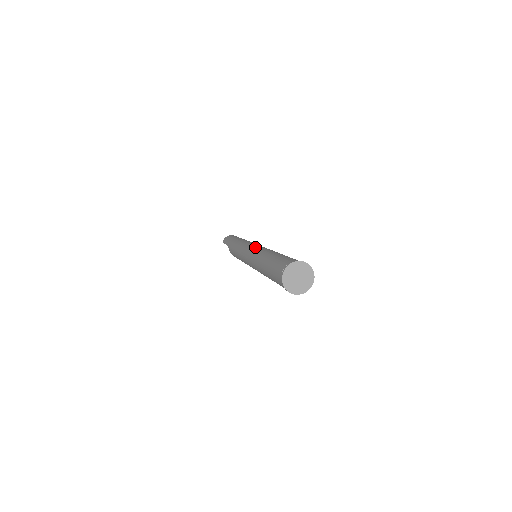
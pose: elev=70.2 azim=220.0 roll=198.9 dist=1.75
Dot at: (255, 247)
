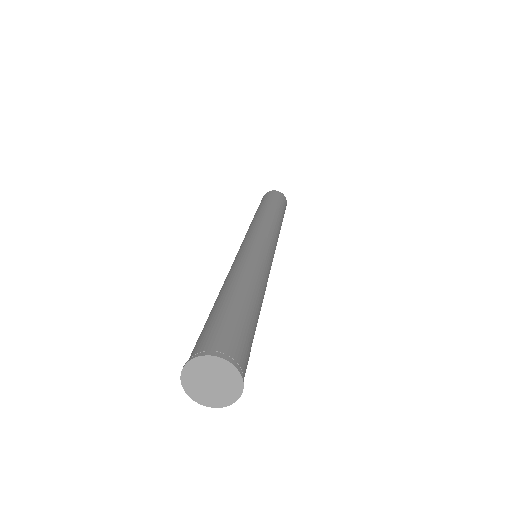
Dot at: (241, 251)
